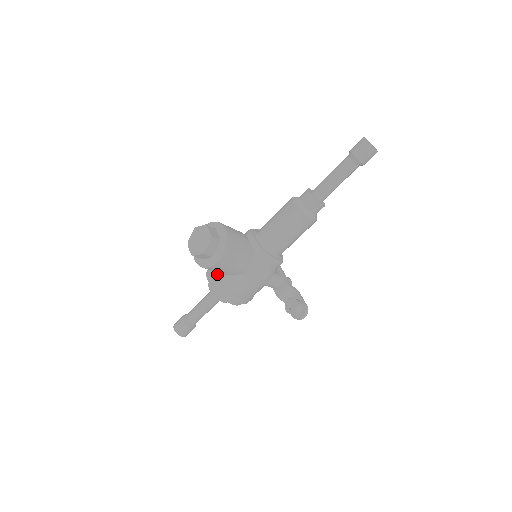
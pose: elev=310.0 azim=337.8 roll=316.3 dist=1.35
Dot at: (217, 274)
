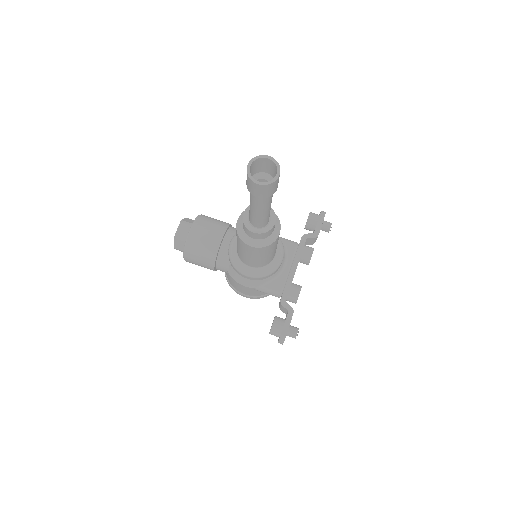
Dot at: occluded
